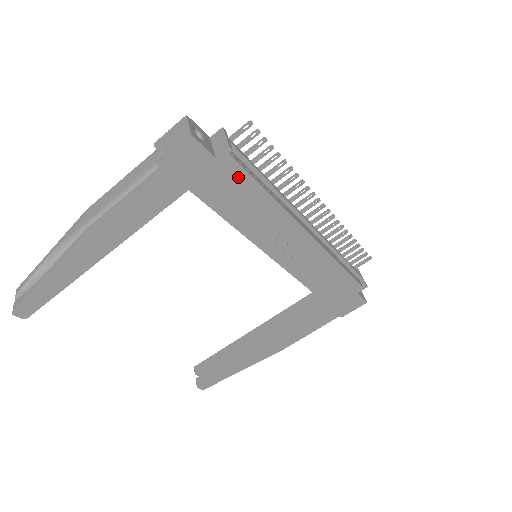
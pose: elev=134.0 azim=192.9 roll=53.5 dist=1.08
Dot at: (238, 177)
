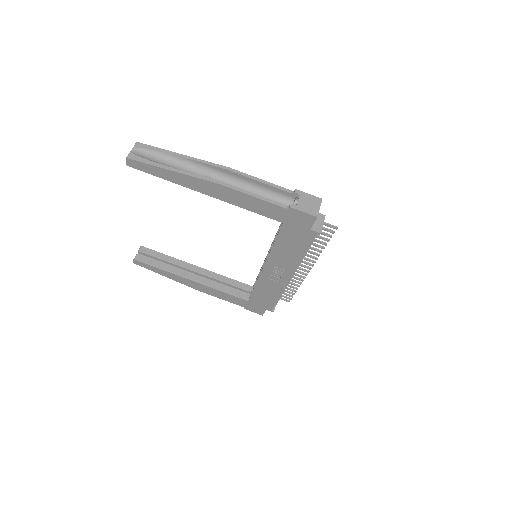
Dot at: (305, 241)
